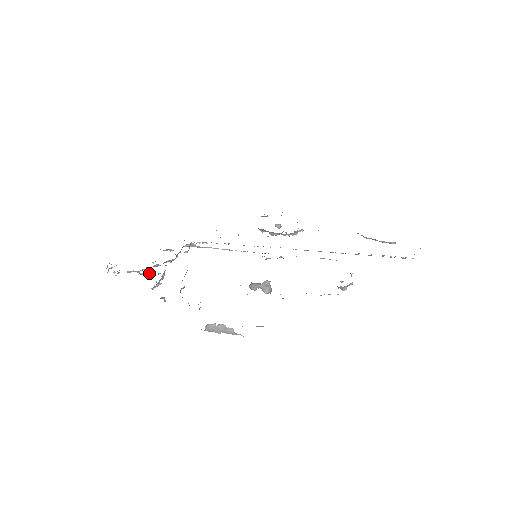
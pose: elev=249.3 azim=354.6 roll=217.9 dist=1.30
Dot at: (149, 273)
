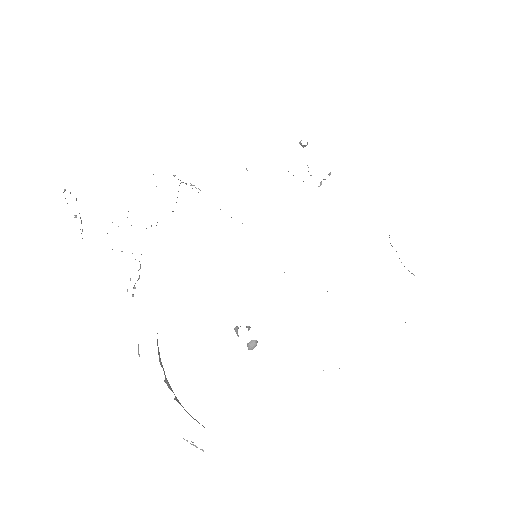
Dot at: (121, 251)
